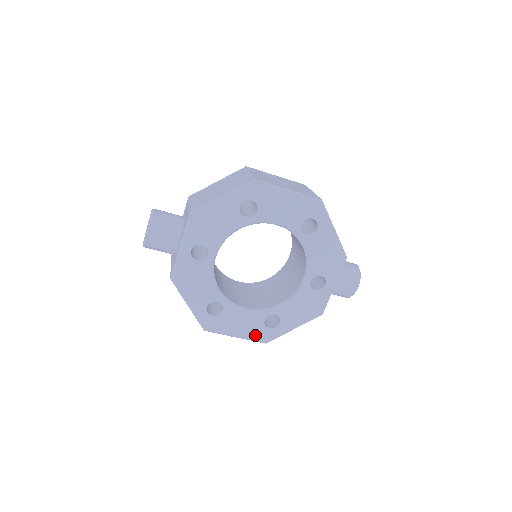
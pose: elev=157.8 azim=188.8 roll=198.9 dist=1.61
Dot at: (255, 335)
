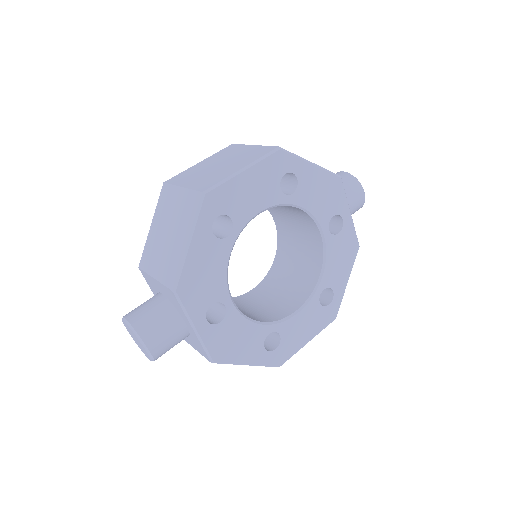
Dot at: (322, 323)
